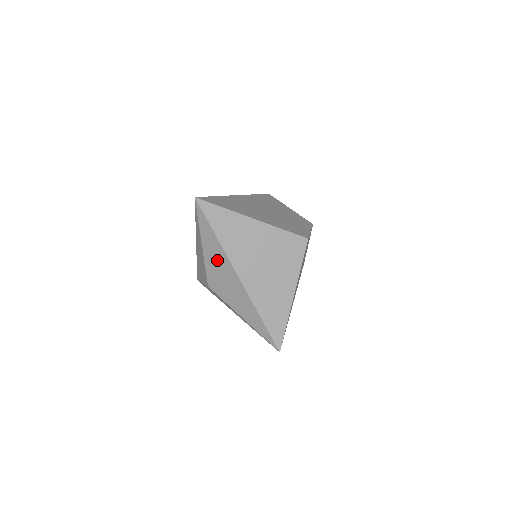
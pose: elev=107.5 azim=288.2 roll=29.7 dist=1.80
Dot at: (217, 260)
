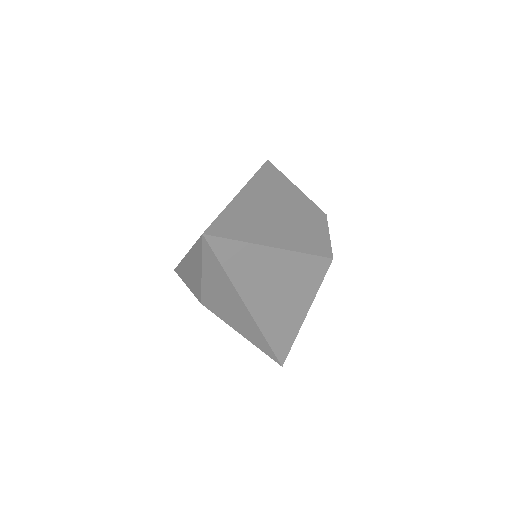
Dot at: (221, 291)
